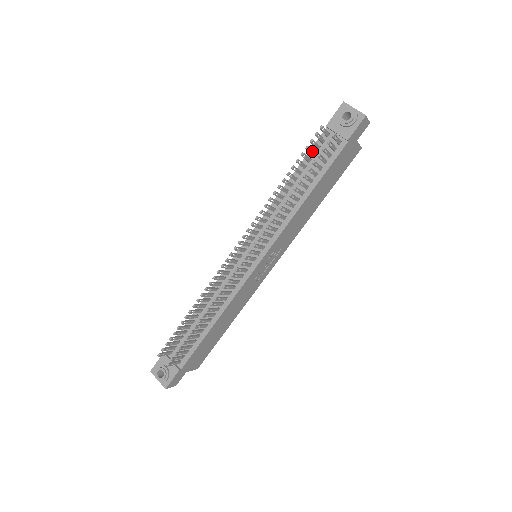
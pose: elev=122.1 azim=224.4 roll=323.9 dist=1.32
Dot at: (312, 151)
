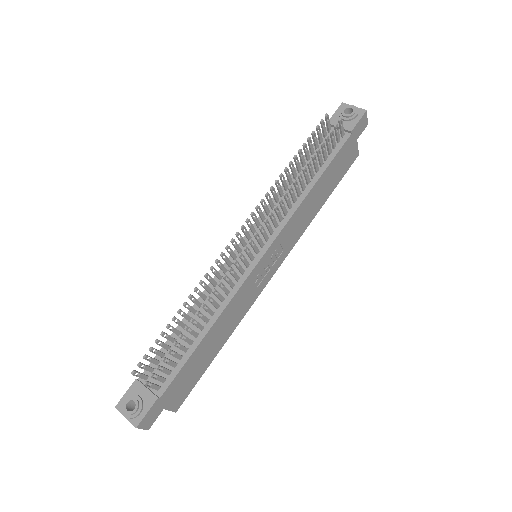
Dot at: (316, 141)
